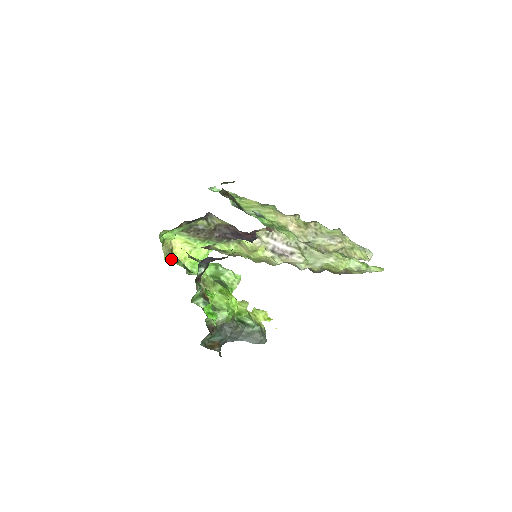
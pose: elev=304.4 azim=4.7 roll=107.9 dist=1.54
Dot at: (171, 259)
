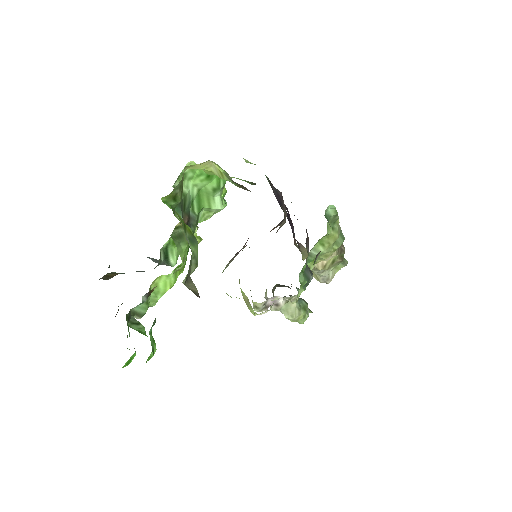
Dot at: (172, 195)
